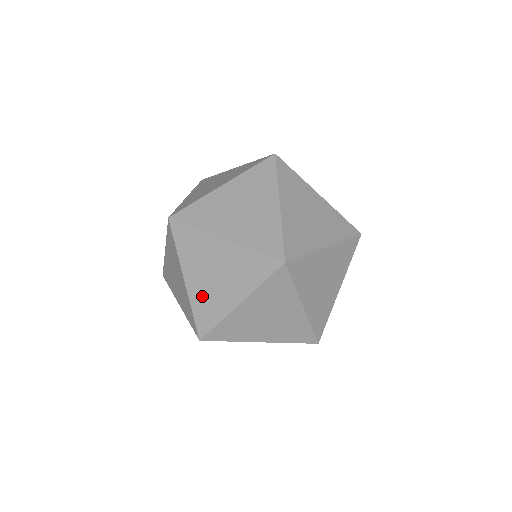
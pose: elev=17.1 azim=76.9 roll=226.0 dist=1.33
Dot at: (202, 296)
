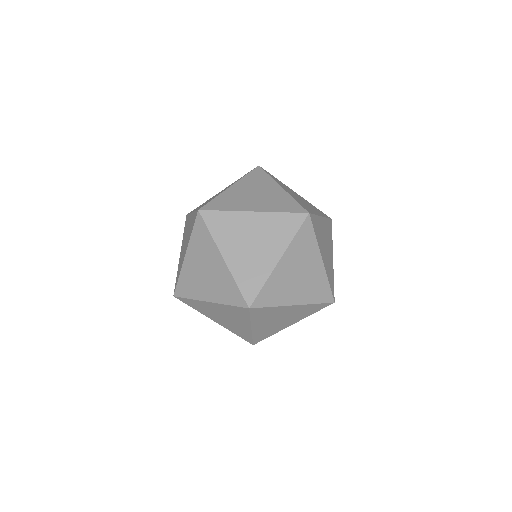
Dot at: occluded
